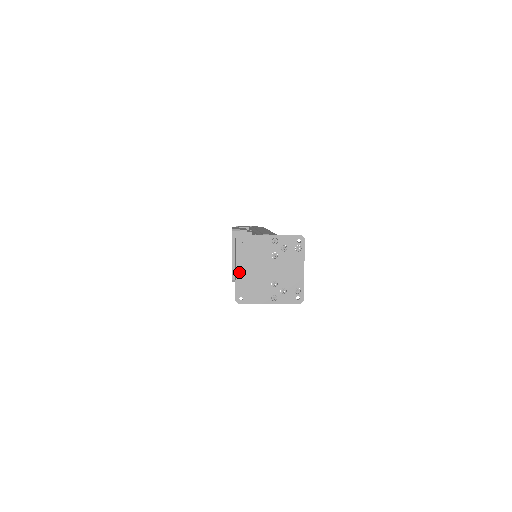
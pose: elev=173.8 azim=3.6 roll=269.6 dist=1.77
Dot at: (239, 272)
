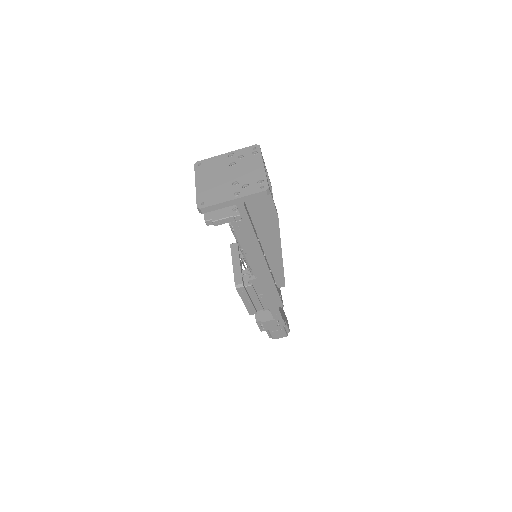
Dot at: (199, 185)
